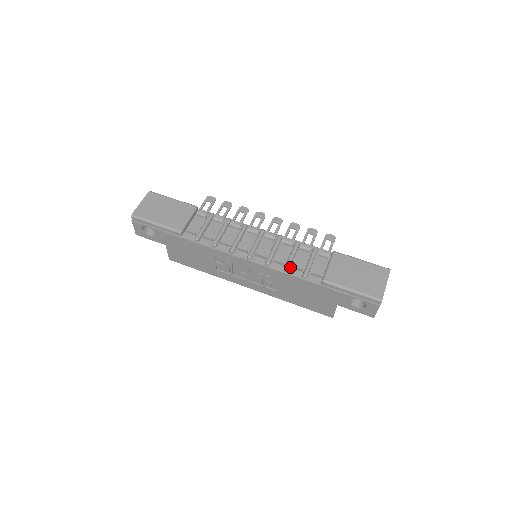
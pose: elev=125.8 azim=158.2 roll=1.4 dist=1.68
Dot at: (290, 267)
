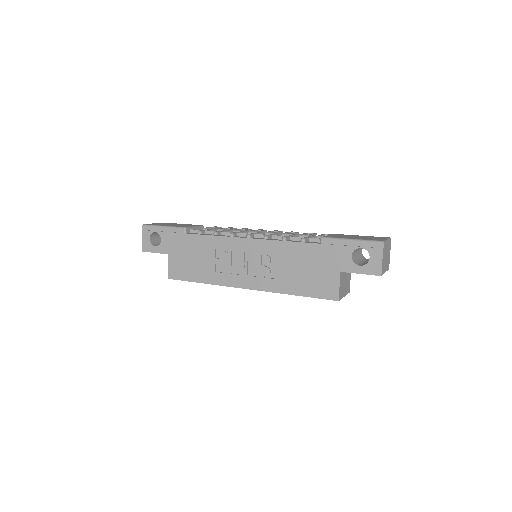
Dot at: (288, 240)
